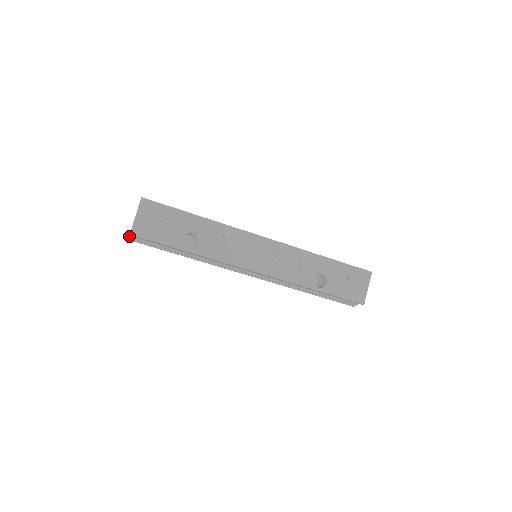
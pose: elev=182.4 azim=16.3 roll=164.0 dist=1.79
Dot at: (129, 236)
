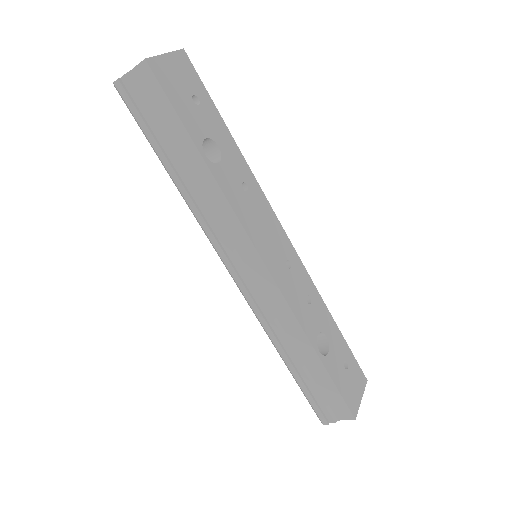
Dot at: (127, 72)
